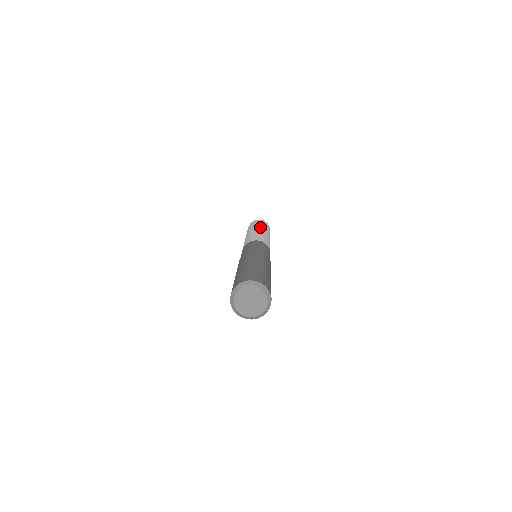
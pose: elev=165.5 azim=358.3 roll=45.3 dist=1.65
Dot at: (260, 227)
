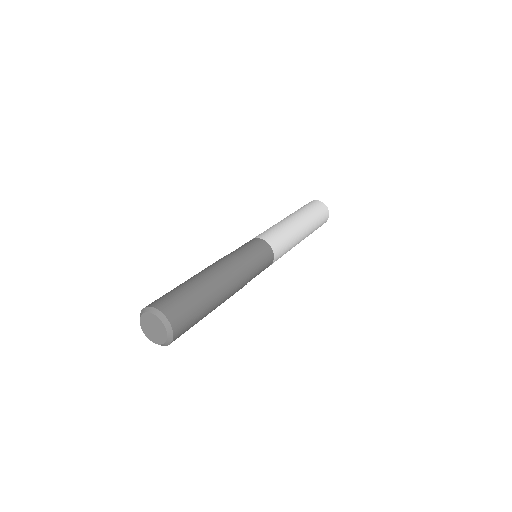
Dot at: (303, 217)
